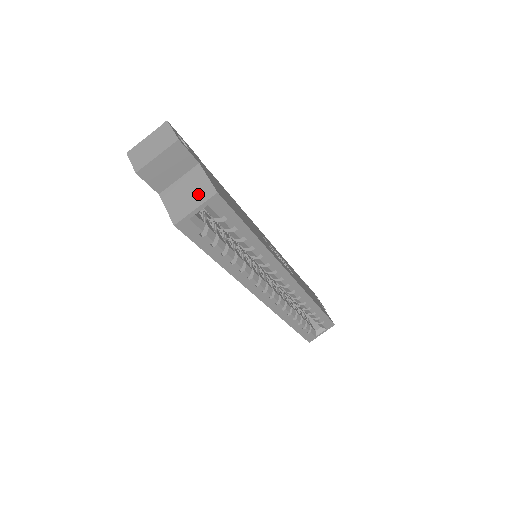
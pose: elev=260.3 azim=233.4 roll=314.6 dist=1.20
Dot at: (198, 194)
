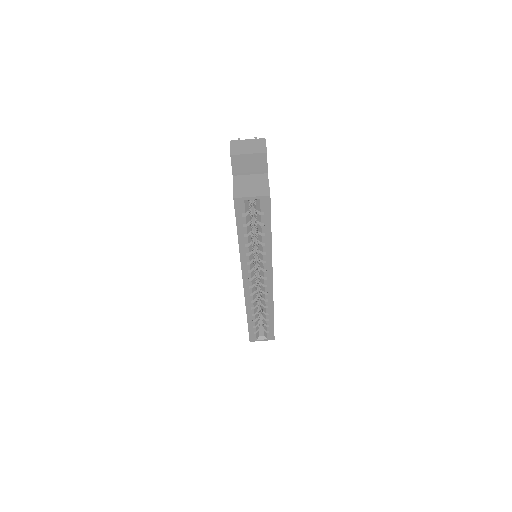
Dot at: (258, 190)
